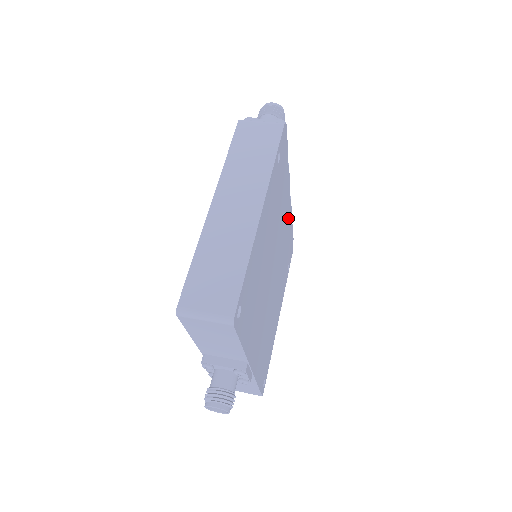
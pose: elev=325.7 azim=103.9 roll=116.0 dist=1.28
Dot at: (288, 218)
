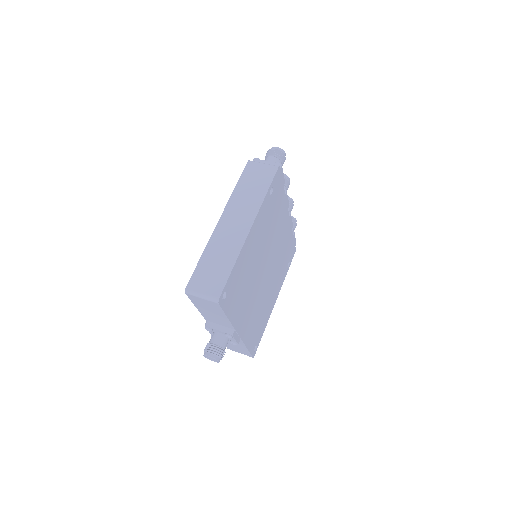
Dot at: (287, 229)
